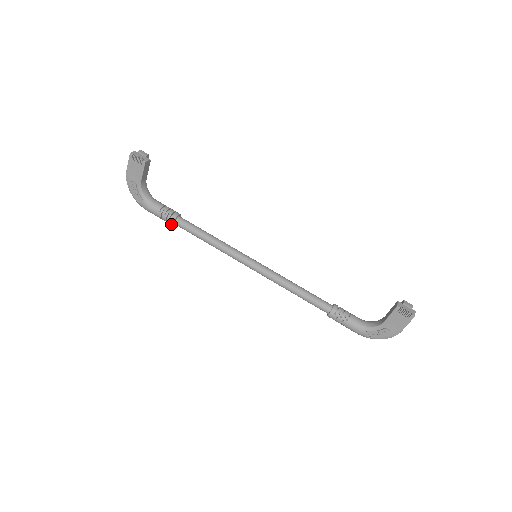
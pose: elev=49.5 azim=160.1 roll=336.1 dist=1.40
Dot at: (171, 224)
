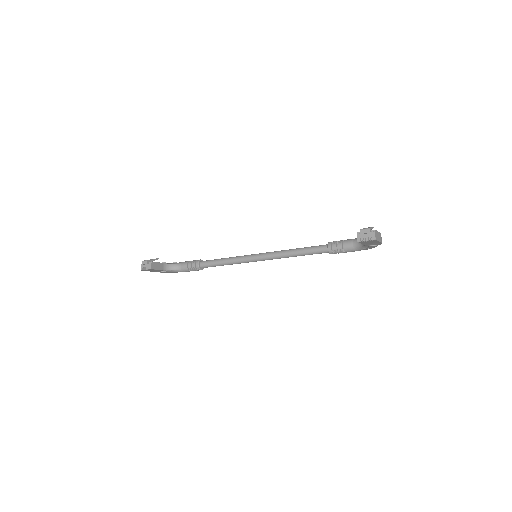
Dot at: occluded
